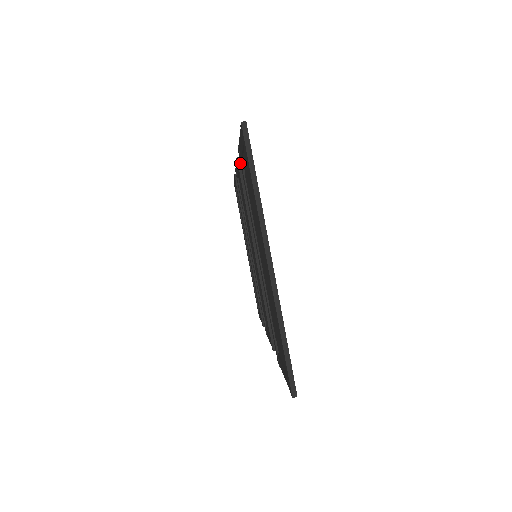
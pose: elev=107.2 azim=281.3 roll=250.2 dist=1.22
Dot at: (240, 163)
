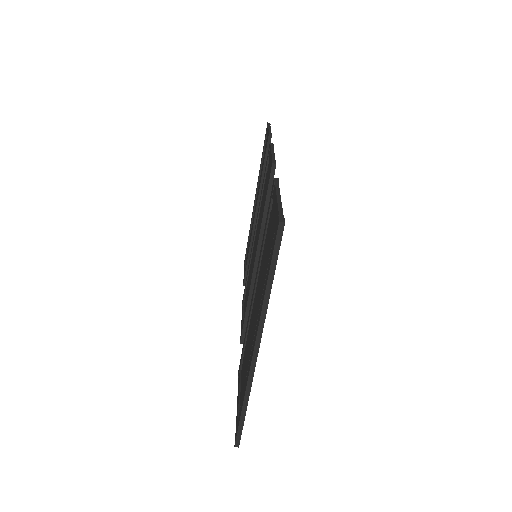
Dot at: (271, 193)
